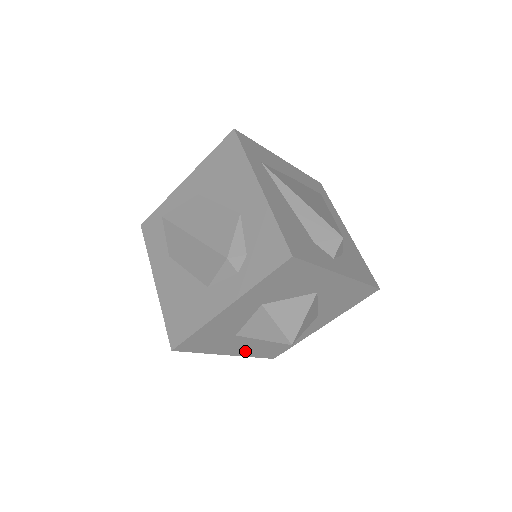
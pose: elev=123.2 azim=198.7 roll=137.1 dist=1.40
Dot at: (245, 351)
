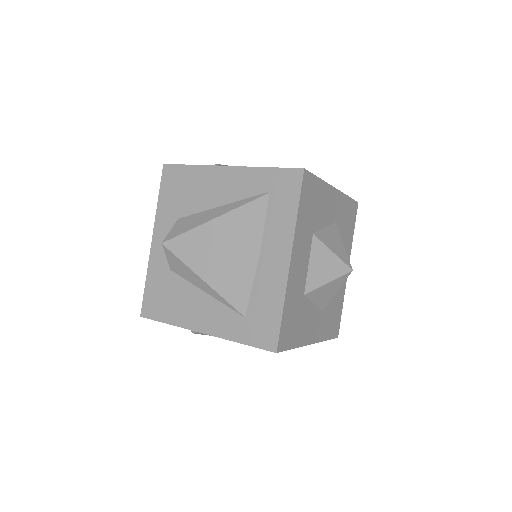
Dot at: (293, 279)
